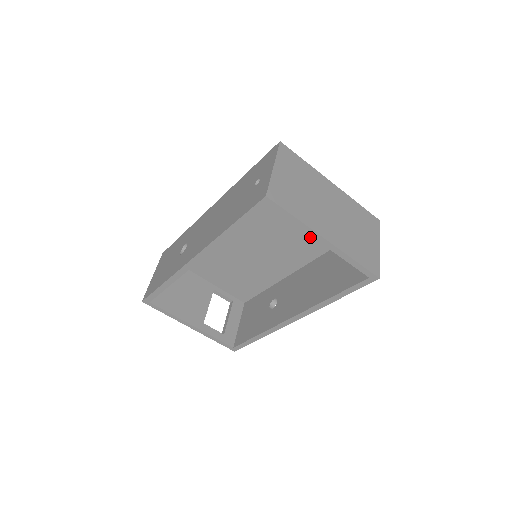
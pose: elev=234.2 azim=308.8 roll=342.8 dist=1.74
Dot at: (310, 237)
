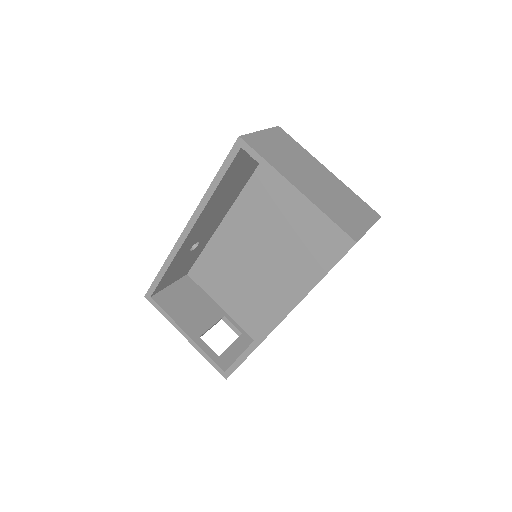
Dot at: (312, 240)
